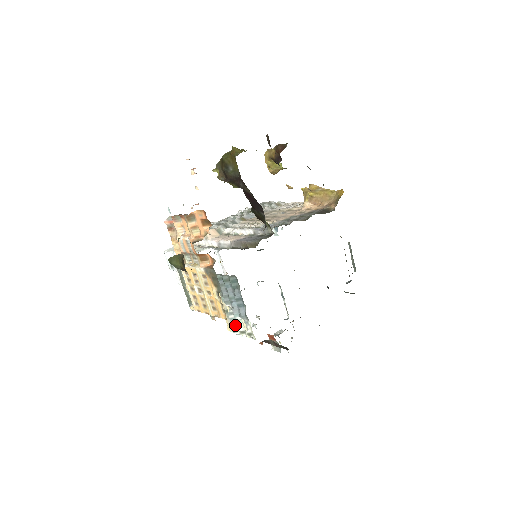
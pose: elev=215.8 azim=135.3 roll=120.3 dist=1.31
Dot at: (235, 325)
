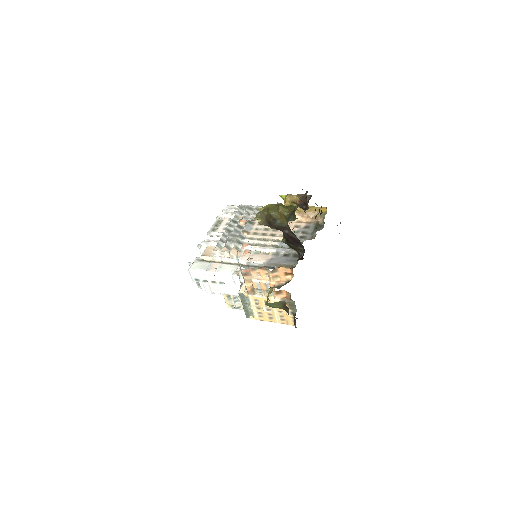
Dot at: (238, 305)
